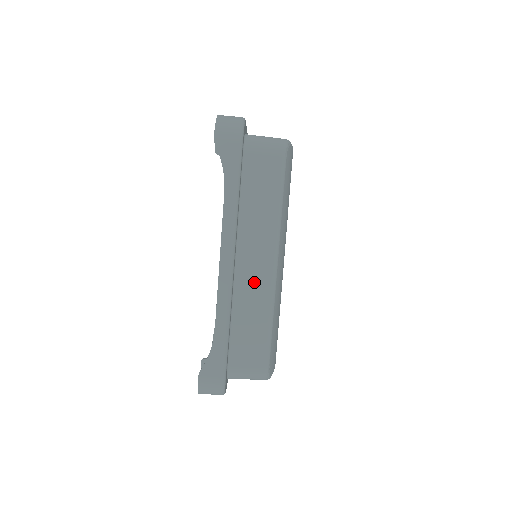
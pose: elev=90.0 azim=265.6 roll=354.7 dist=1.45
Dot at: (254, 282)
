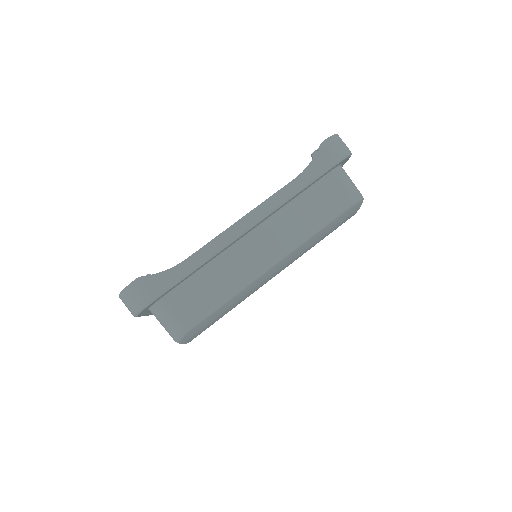
Dot at: (246, 260)
